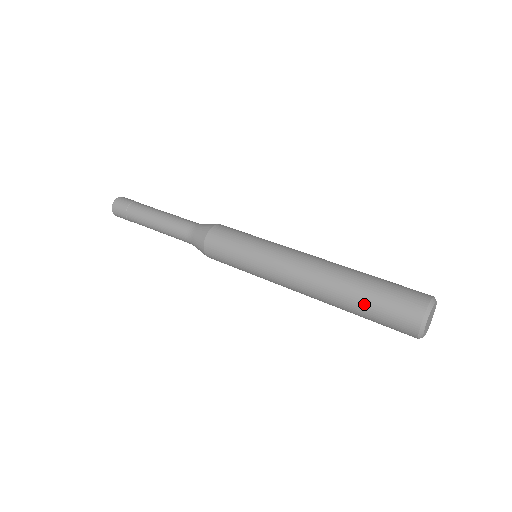
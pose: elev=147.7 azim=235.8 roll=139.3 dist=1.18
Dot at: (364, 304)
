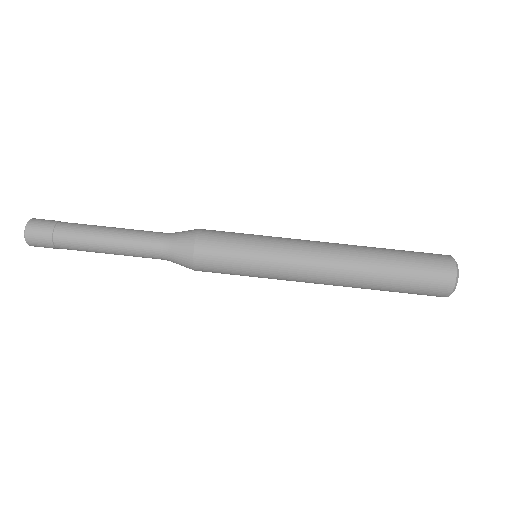
Dot at: occluded
